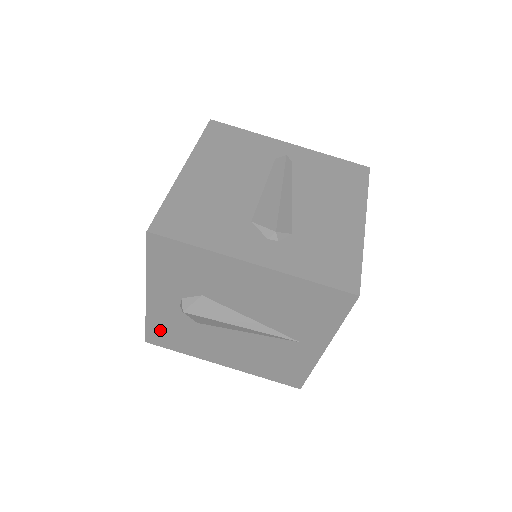
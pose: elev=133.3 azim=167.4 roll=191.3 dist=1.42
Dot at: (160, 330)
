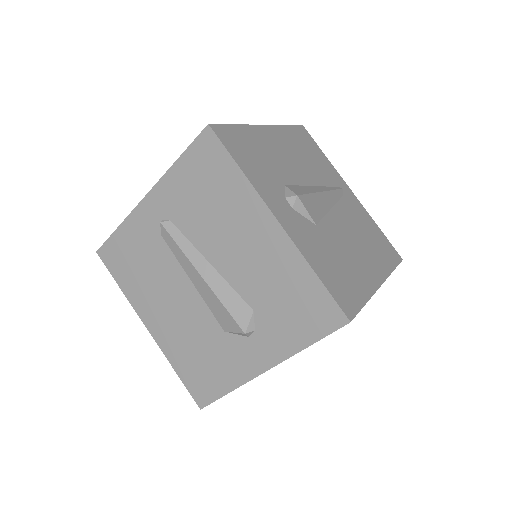
Dot at: occluded
